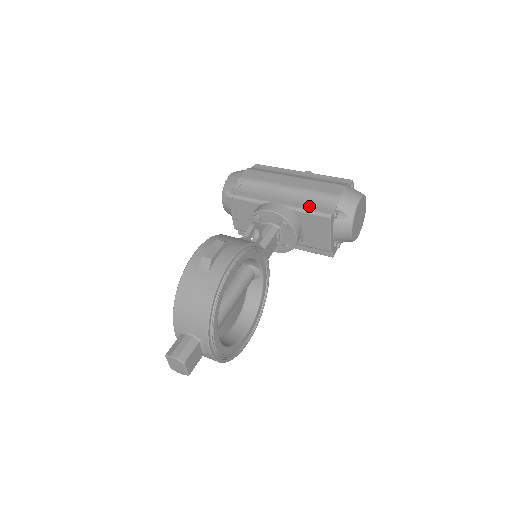
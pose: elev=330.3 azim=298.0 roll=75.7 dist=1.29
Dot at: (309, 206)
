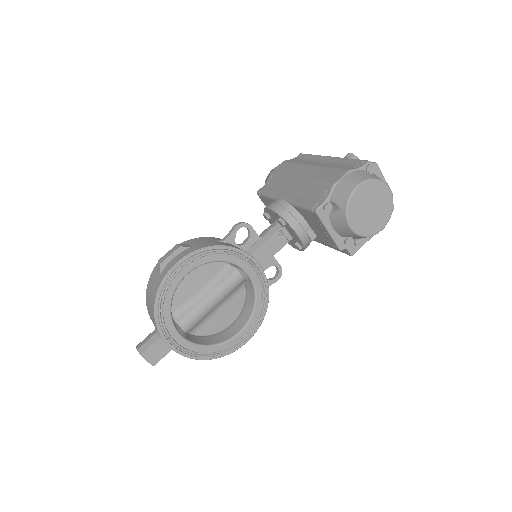
Dot at: (305, 199)
